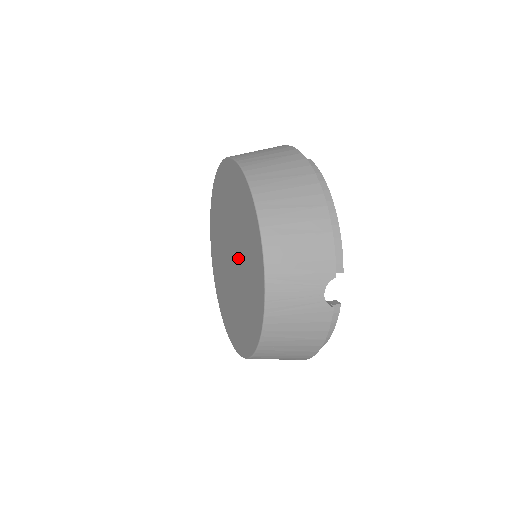
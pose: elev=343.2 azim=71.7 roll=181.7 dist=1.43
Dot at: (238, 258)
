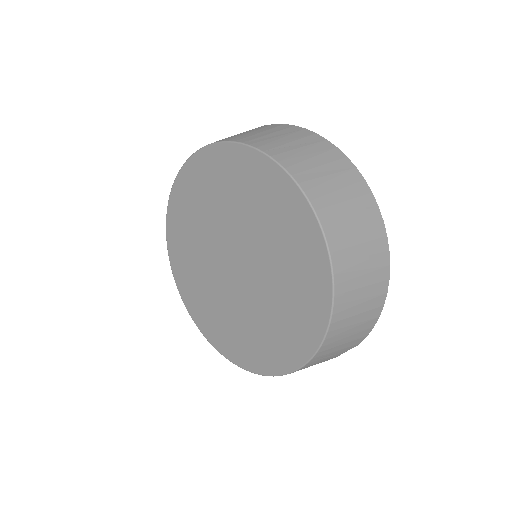
Dot at: (254, 283)
